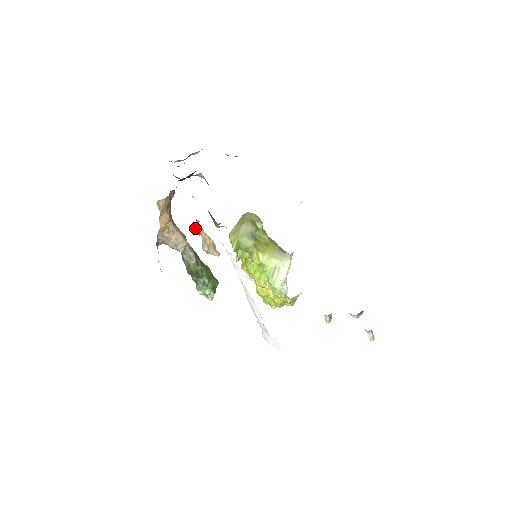
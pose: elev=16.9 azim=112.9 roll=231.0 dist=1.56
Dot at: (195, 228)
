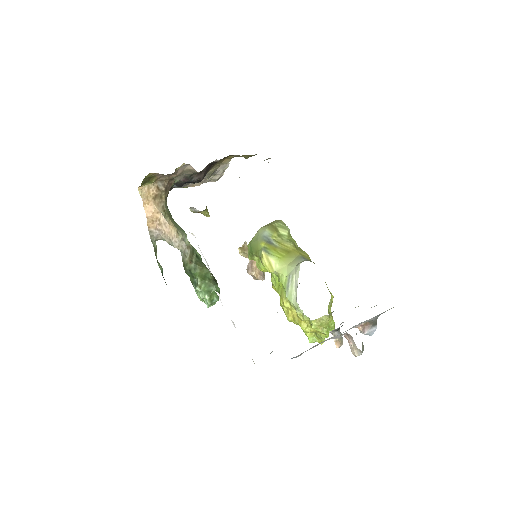
Dot at: (239, 249)
